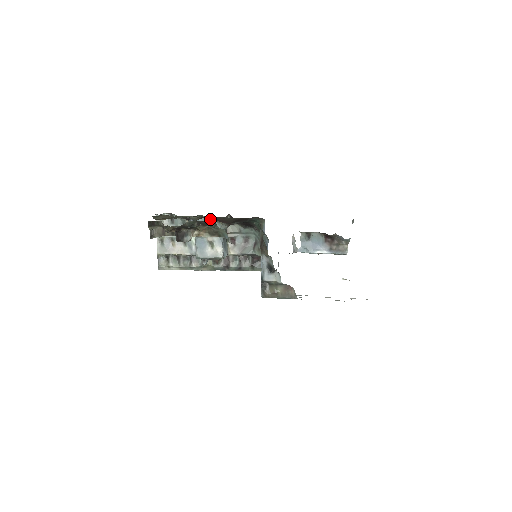
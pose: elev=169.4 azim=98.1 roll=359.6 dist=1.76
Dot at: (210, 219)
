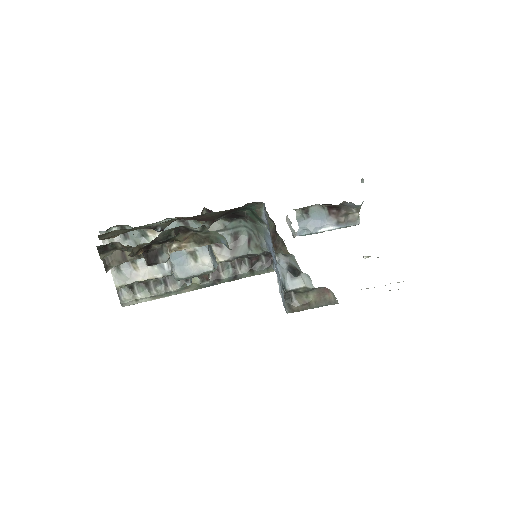
Dot at: (183, 220)
